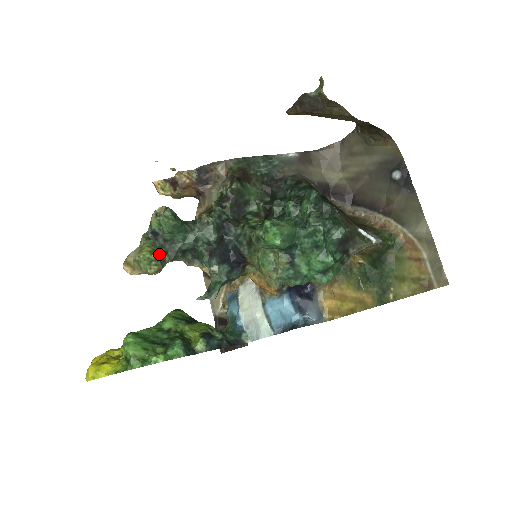
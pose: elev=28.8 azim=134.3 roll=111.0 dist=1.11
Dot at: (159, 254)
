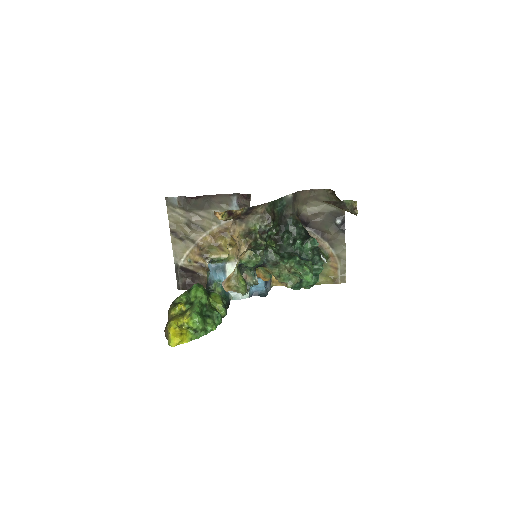
Dot at: occluded
